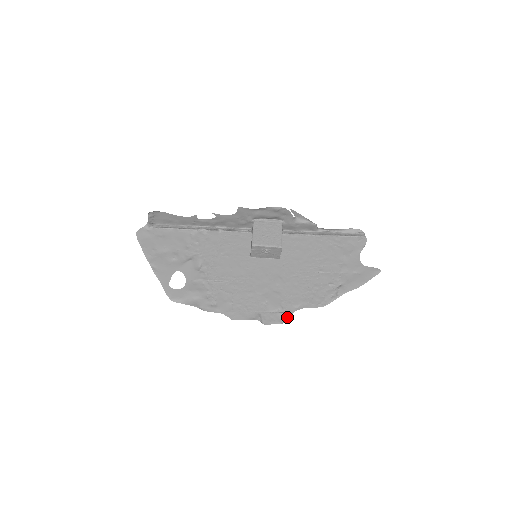
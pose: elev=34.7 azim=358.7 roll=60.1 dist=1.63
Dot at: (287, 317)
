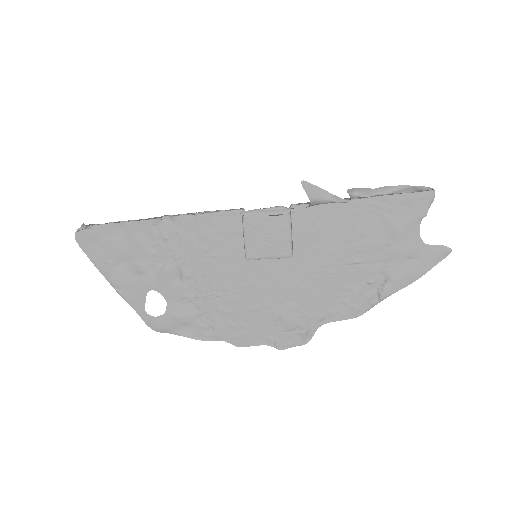
Dot at: (309, 336)
